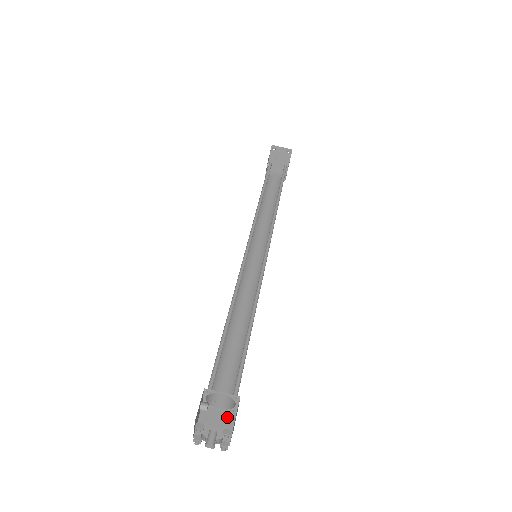
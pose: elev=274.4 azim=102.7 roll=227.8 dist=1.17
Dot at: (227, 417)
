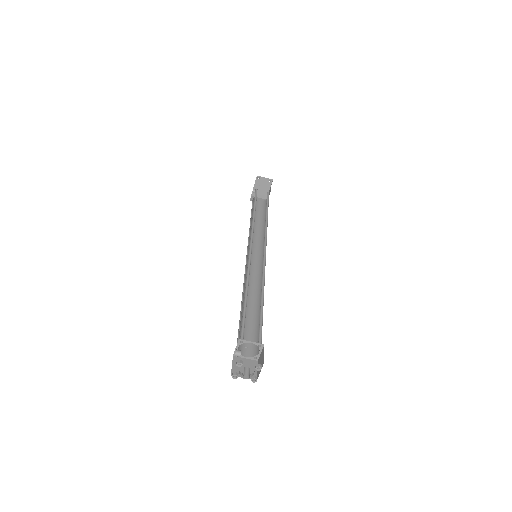
Dot at: (252, 363)
